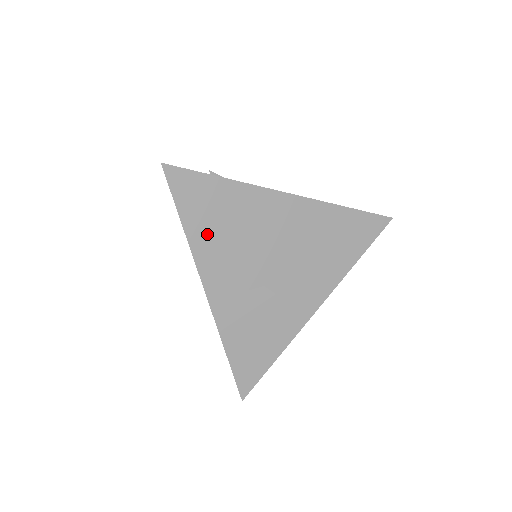
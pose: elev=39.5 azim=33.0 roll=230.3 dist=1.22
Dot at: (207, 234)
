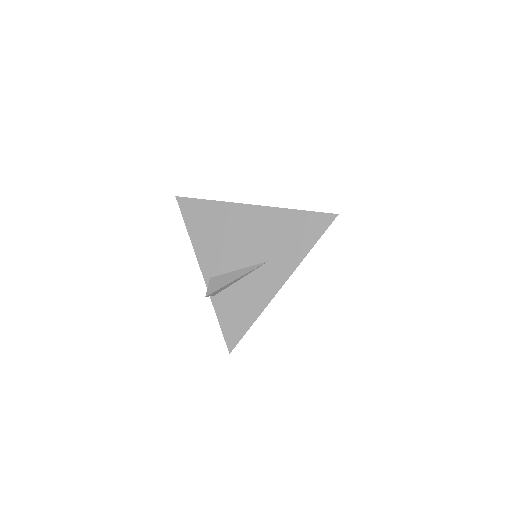
Dot at: (202, 236)
